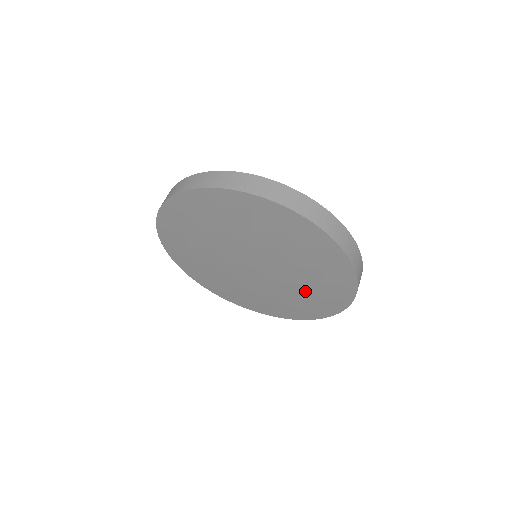
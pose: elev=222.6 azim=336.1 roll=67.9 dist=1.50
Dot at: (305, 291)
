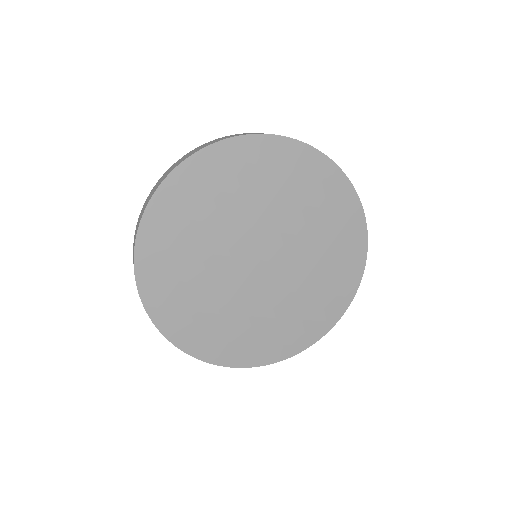
Dot at: (296, 307)
